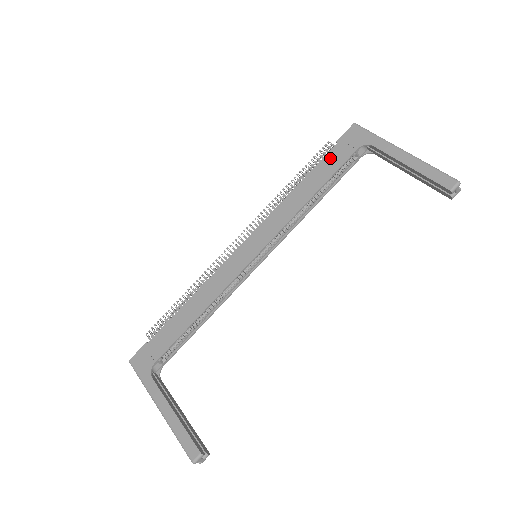
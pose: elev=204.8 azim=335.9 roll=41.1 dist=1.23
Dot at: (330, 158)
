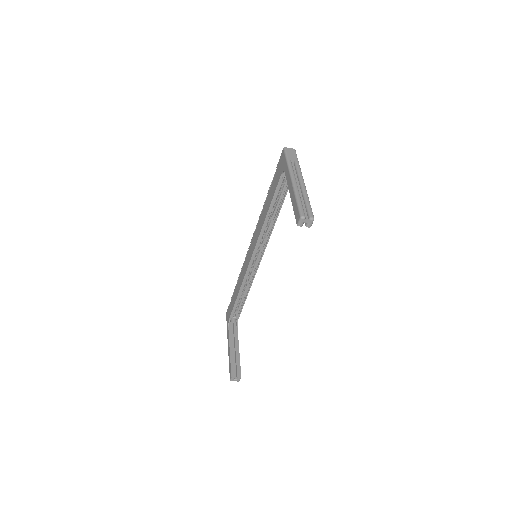
Dot at: (274, 182)
